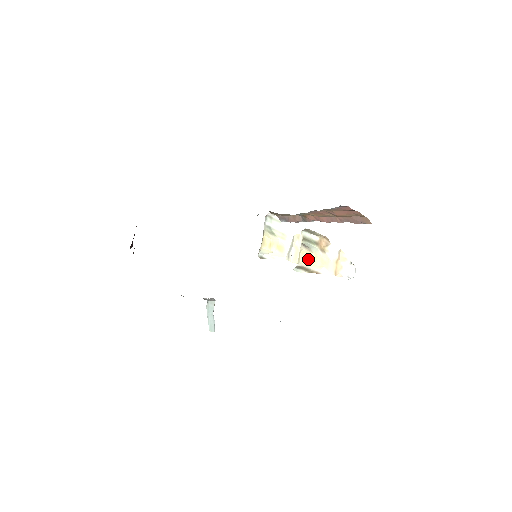
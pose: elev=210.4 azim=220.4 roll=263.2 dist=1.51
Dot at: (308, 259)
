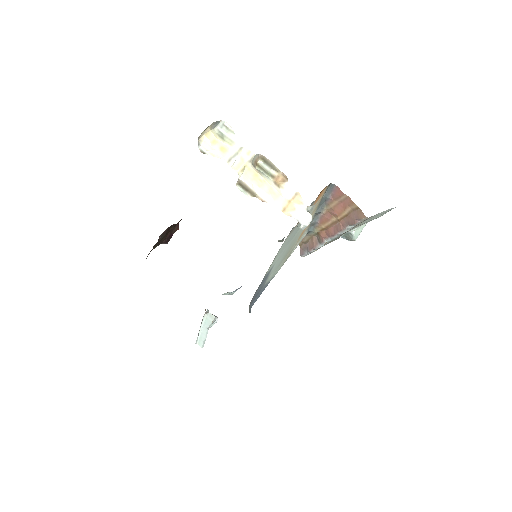
Dot at: (254, 178)
